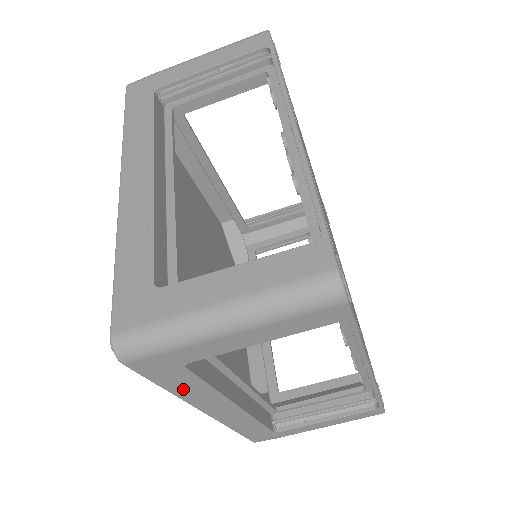
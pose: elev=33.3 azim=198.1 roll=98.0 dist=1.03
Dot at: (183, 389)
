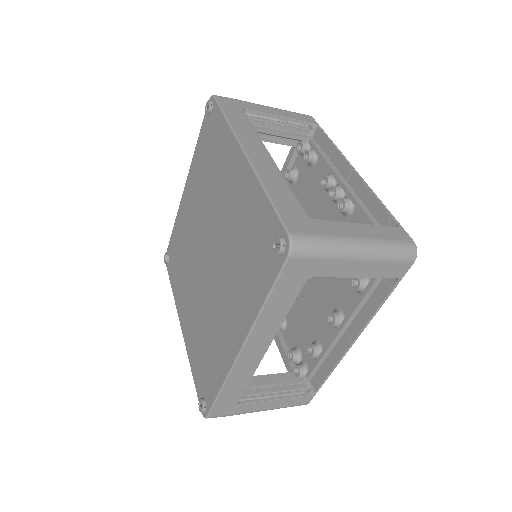
Dot at: (274, 307)
